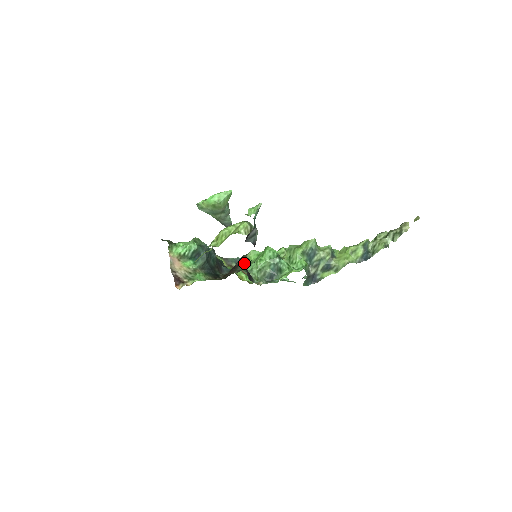
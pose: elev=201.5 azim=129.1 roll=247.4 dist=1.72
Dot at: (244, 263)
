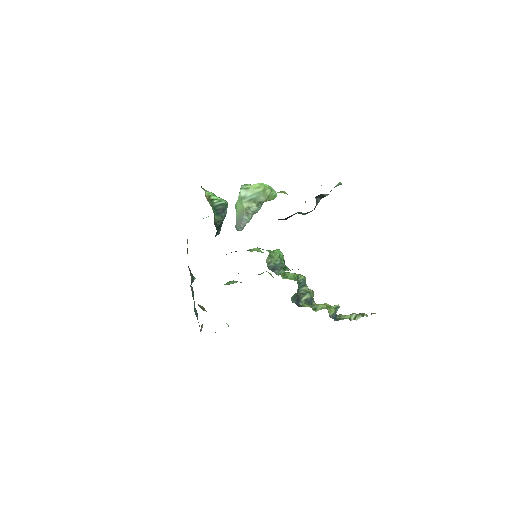
Dot at: occluded
